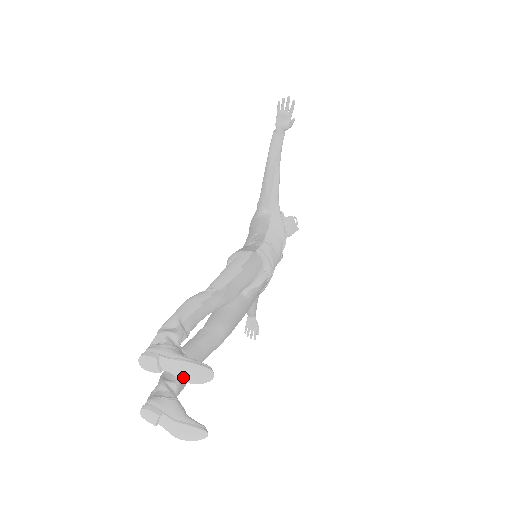
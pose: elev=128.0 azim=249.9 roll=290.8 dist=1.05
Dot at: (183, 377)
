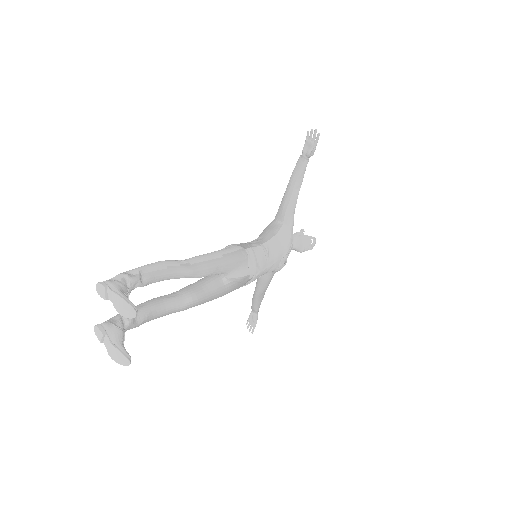
Dot at: (117, 308)
